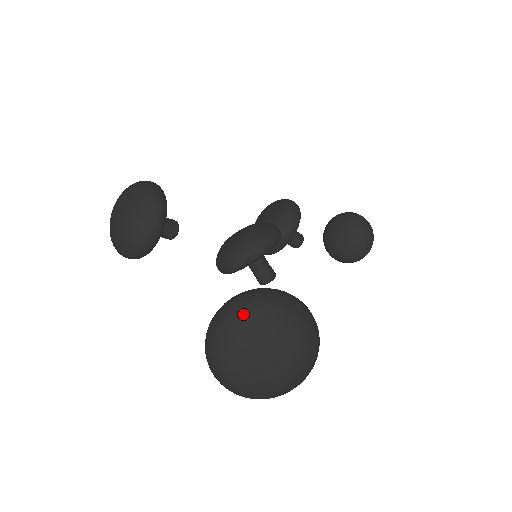
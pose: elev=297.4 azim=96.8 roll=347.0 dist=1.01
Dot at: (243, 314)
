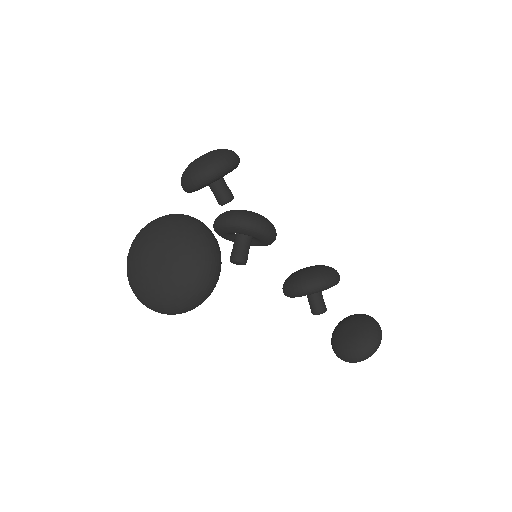
Dot at: (174, 220)
